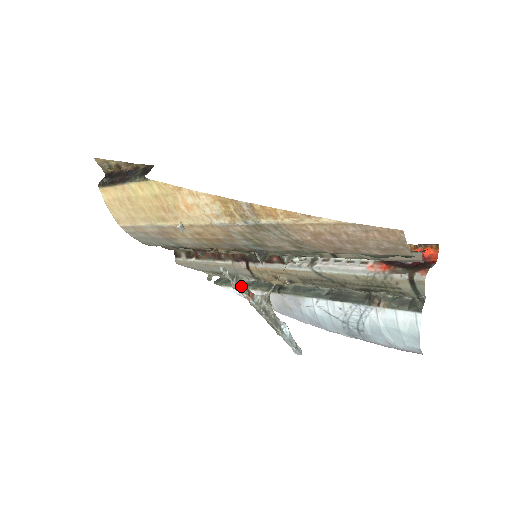
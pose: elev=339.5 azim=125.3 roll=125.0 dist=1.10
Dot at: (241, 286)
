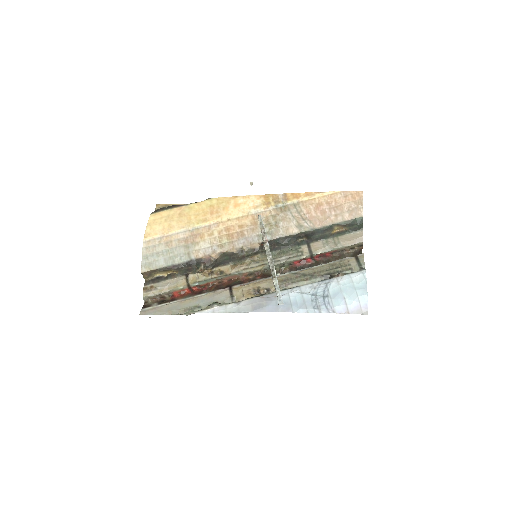
Dot at: (264, 231)
